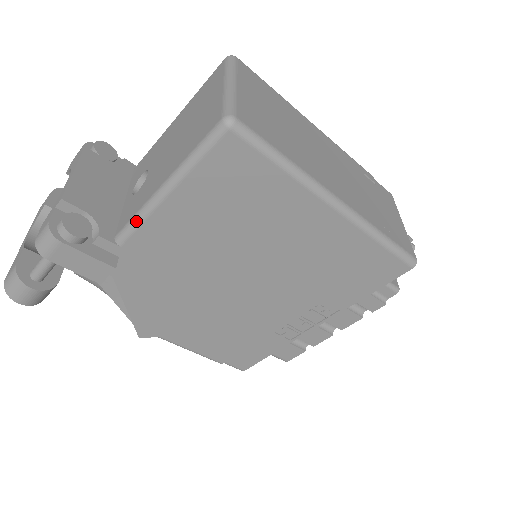
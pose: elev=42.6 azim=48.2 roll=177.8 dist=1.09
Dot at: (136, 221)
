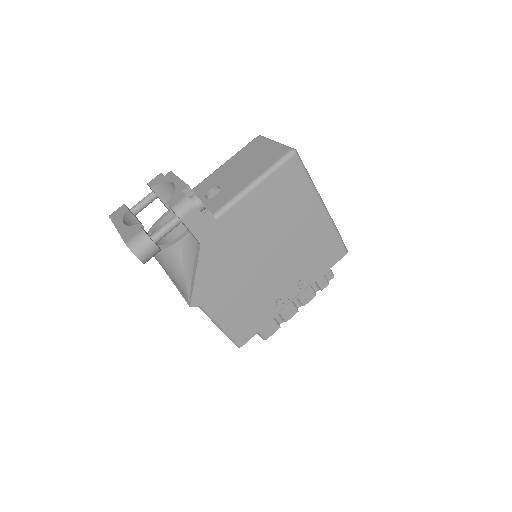
Dot at: (232, 203)
